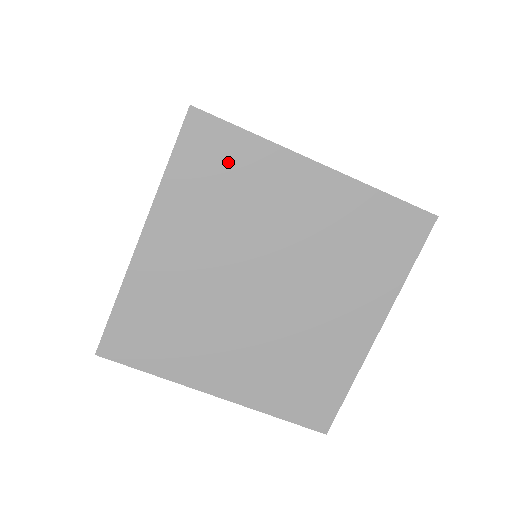
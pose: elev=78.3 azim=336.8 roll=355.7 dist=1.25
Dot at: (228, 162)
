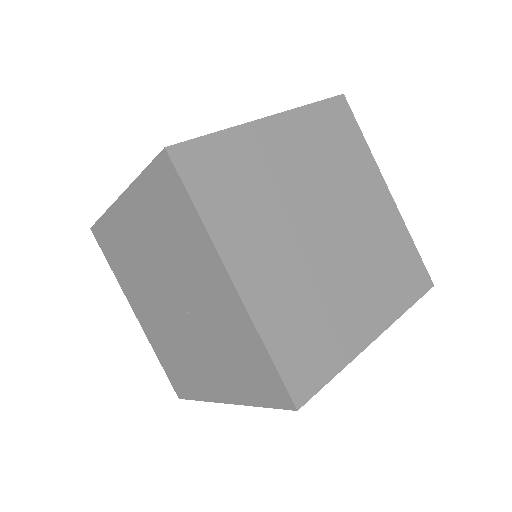
Dot at: (226, 166)
